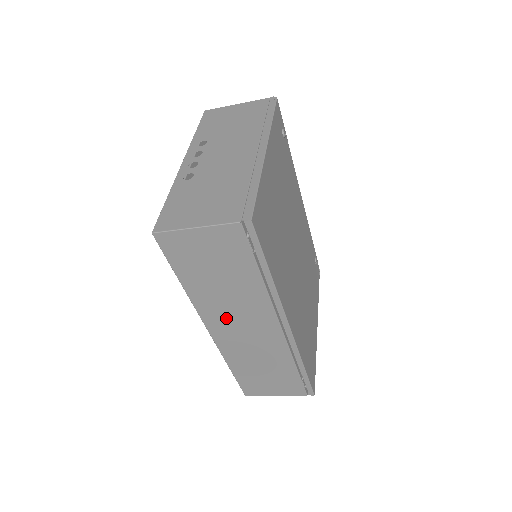
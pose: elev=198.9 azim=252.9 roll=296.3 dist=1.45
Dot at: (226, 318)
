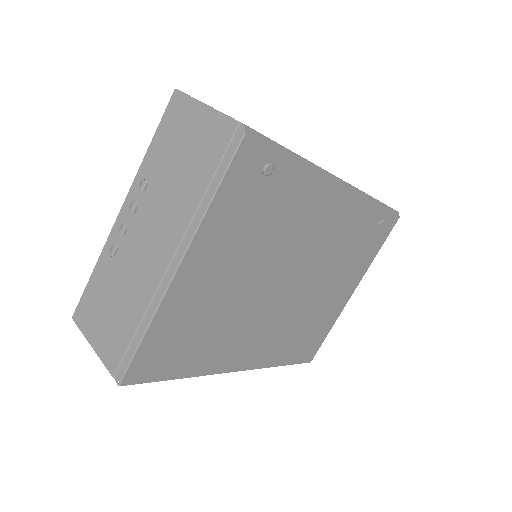
Dot at: occluded
